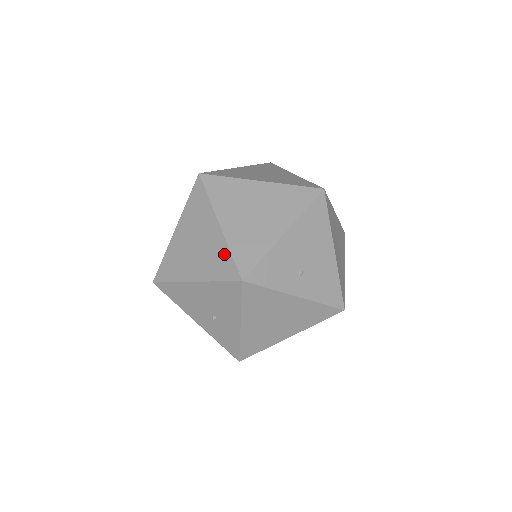
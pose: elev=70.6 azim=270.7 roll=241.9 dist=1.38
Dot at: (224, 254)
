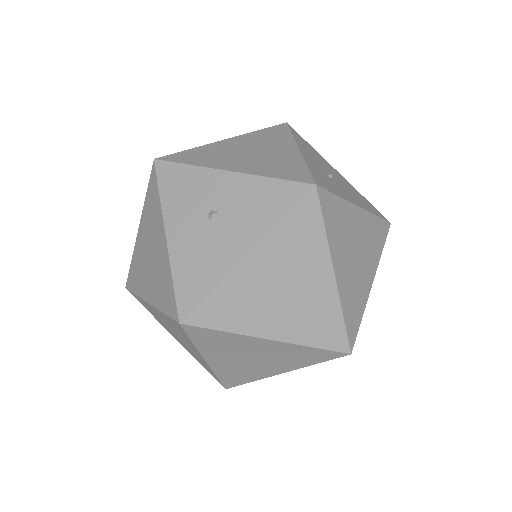
Dot at: (209, 370)
